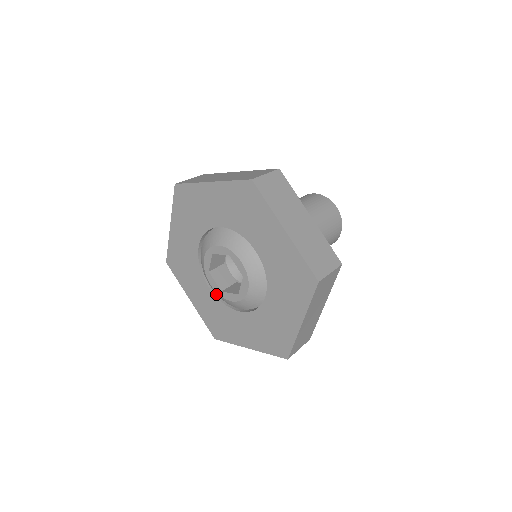
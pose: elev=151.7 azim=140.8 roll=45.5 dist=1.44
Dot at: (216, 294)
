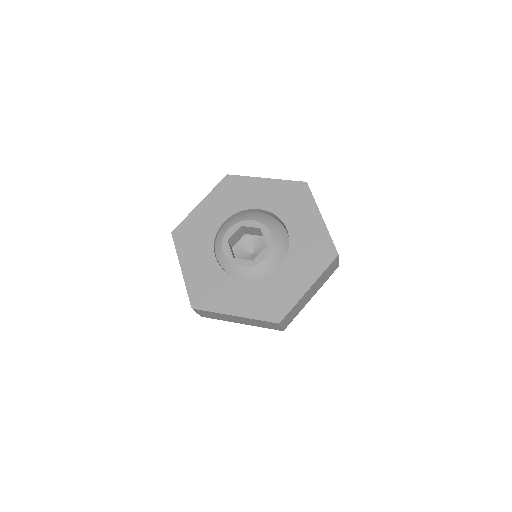
Dot at: (219, 264)
